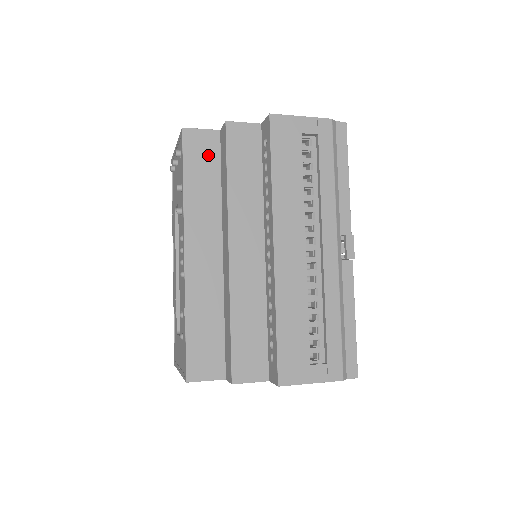
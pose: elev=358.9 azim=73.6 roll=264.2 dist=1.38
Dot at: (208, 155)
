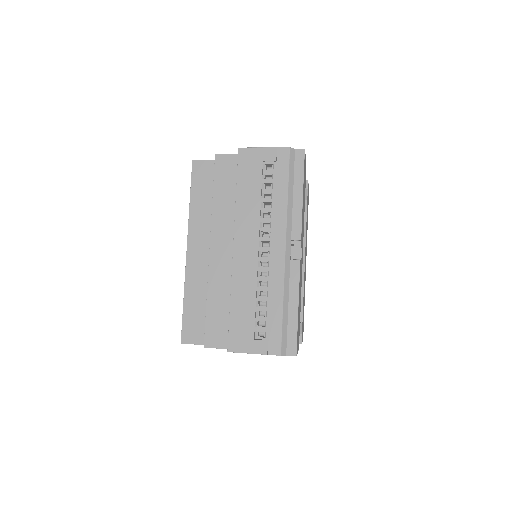
Dot at: (209, 179)
